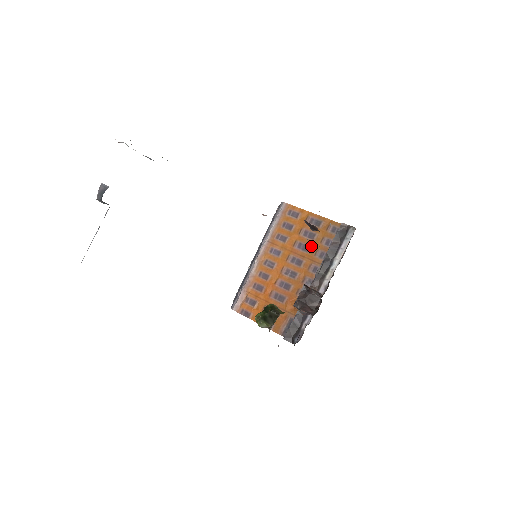
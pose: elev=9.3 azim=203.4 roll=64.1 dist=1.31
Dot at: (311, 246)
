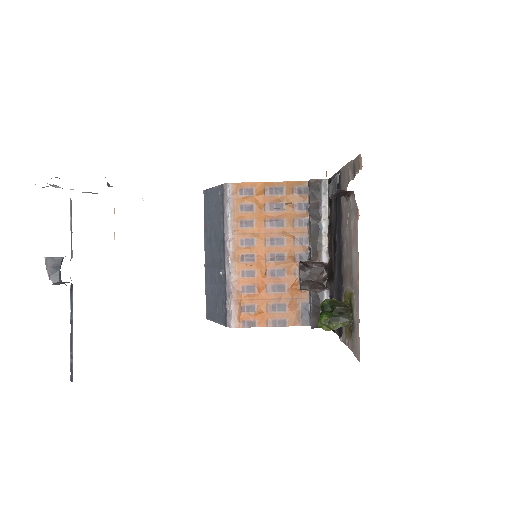
Dot at: (285, 218)
